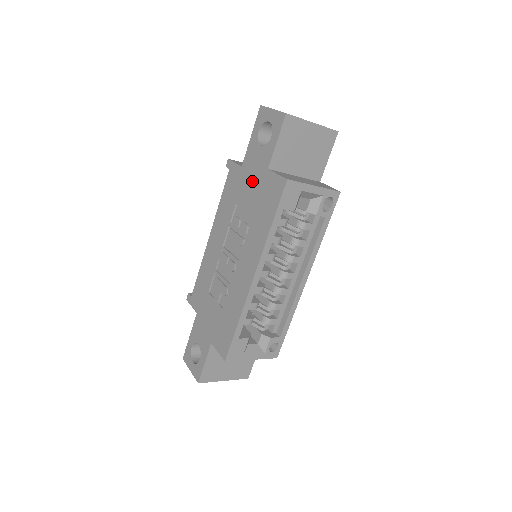
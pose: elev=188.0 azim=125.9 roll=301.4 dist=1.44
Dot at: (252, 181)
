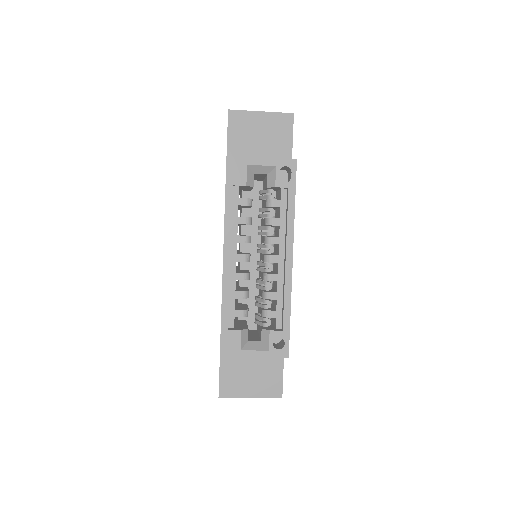
Dot at: occluded
